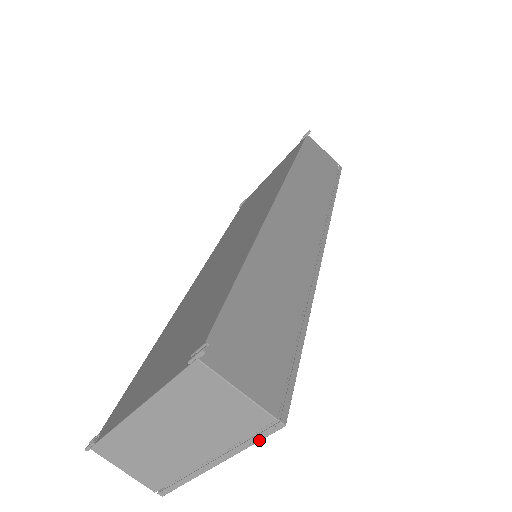
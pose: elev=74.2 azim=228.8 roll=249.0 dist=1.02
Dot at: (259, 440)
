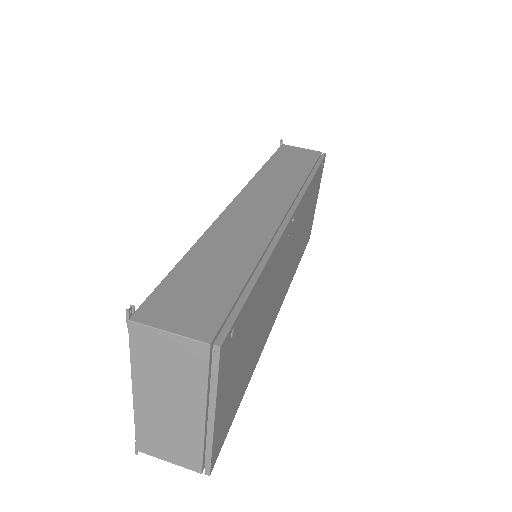
Dot at: (217, 373)
